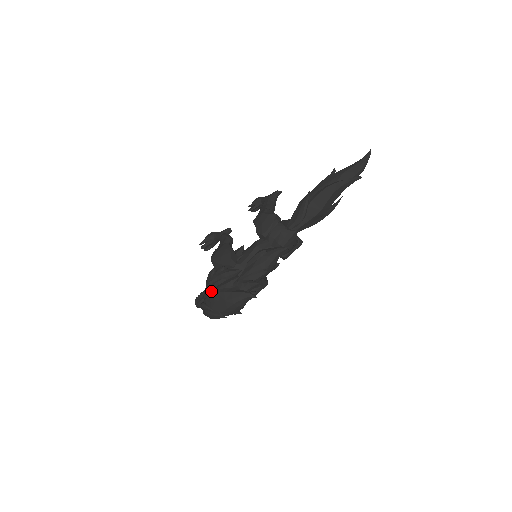
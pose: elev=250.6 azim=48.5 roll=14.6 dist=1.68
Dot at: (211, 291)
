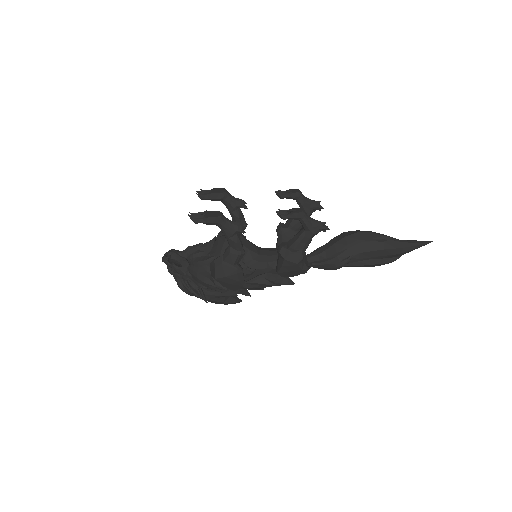
Dot at: occluded
